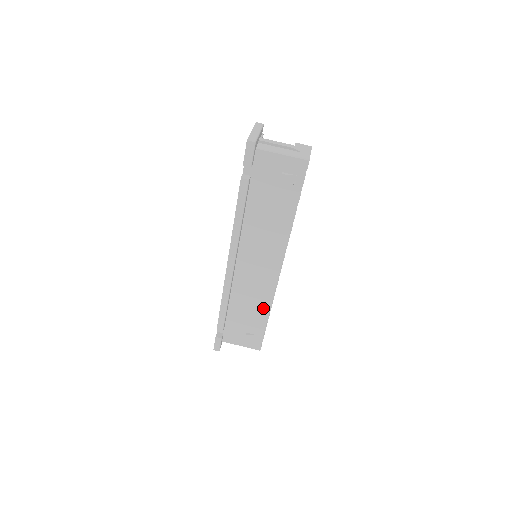
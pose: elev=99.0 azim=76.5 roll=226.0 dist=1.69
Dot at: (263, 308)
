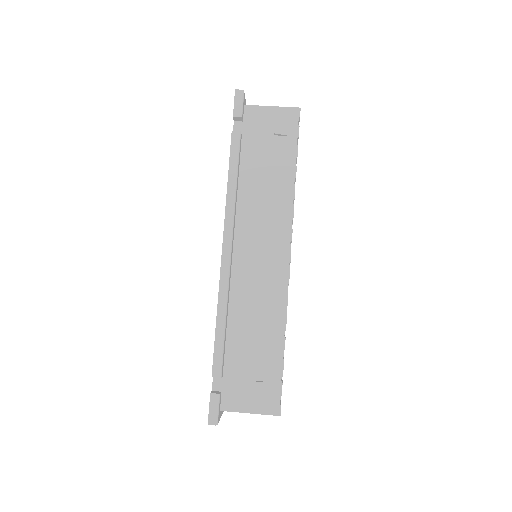
Dot at: (275, 325)
